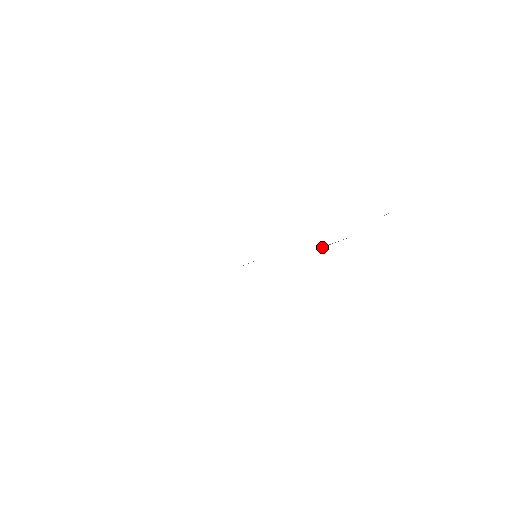
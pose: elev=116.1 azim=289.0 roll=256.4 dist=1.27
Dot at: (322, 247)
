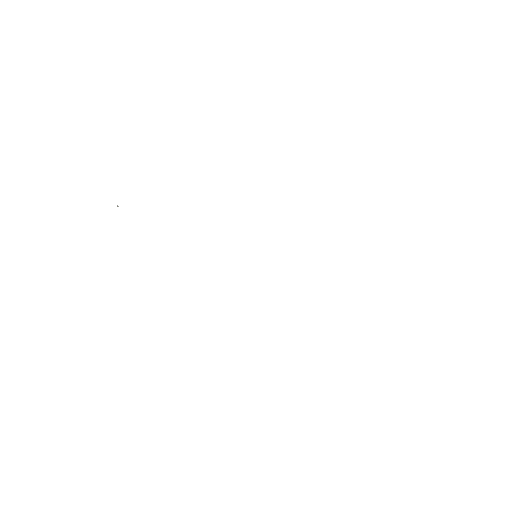
Dot at: occluded
